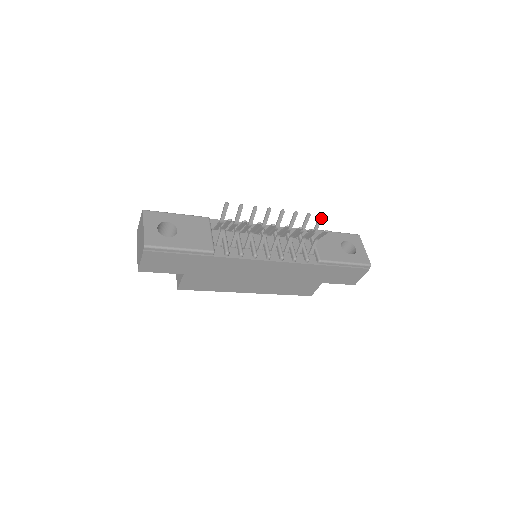
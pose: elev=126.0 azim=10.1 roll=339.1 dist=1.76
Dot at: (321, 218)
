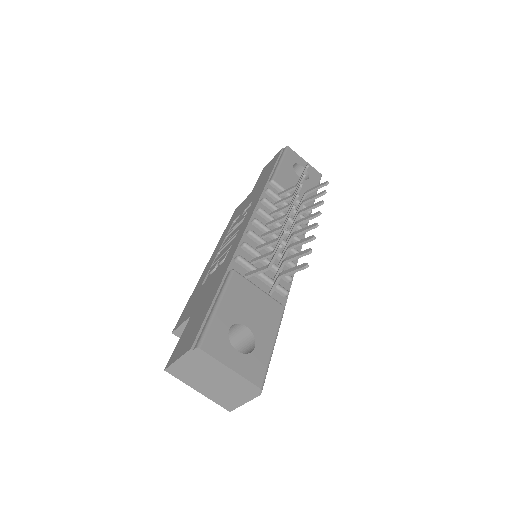
Dot at: occluded
